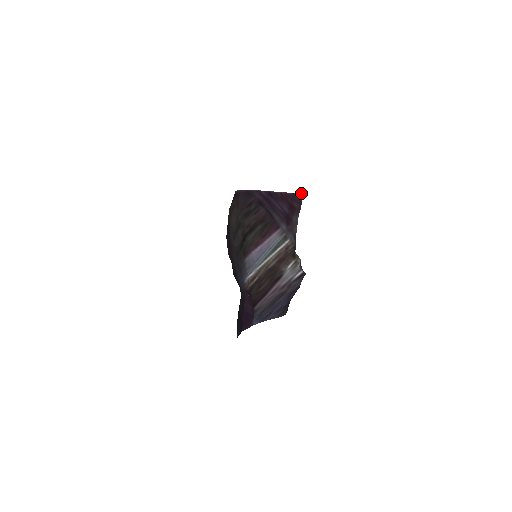
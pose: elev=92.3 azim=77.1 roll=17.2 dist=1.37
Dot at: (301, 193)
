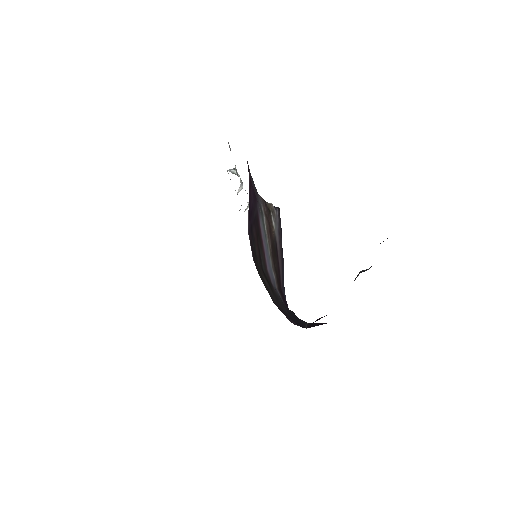
Dot at: occluded
